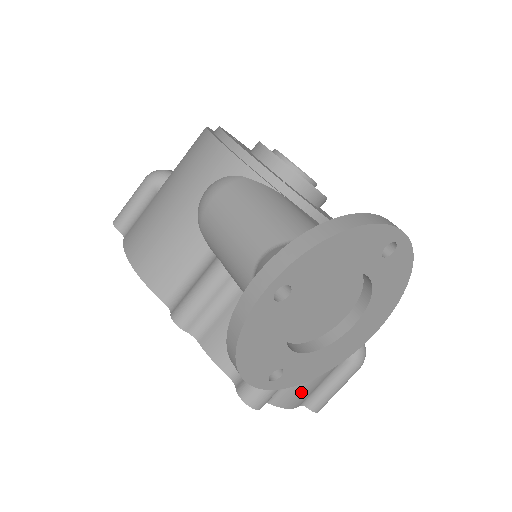
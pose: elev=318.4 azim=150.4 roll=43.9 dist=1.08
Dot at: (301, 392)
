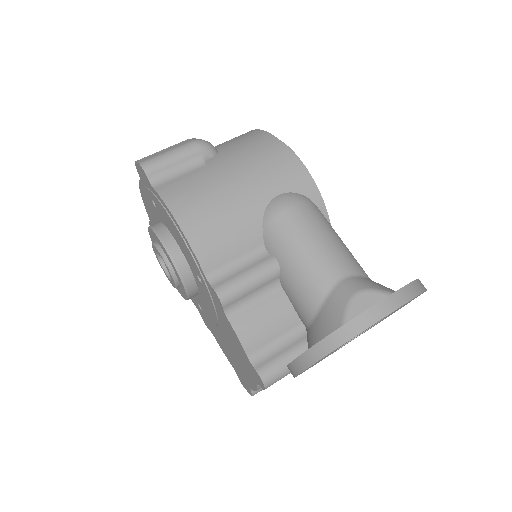
Dot at: occluded
